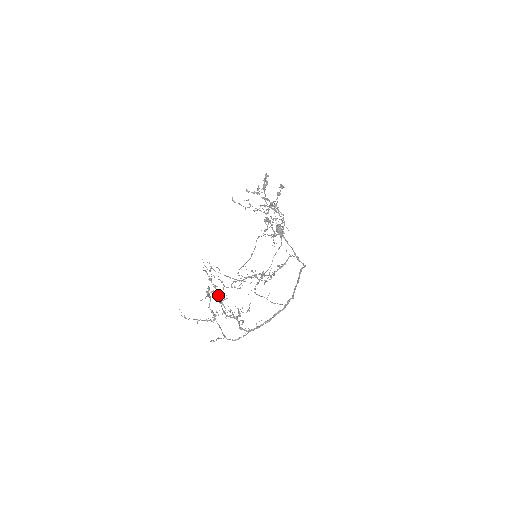
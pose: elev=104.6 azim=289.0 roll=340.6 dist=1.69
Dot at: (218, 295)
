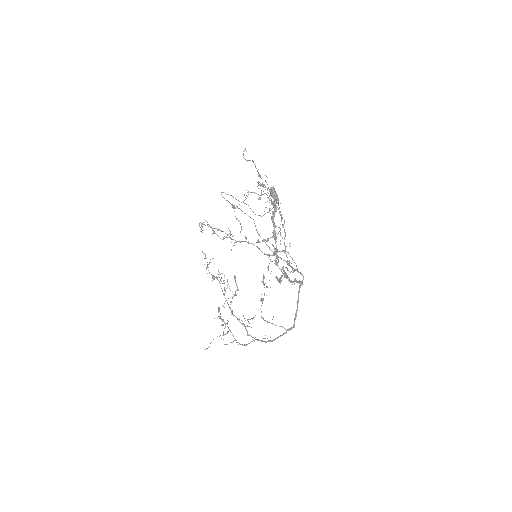
Dot at: occluded
